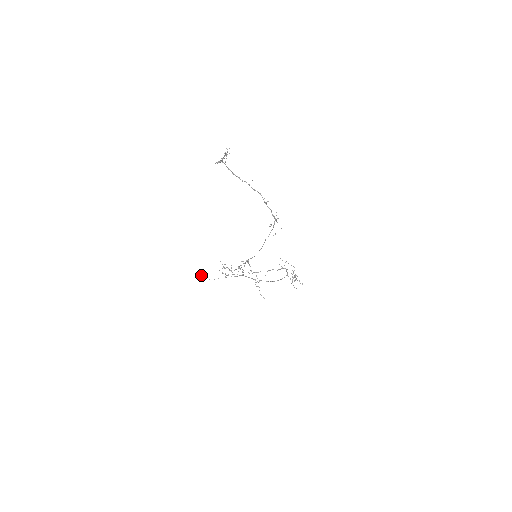
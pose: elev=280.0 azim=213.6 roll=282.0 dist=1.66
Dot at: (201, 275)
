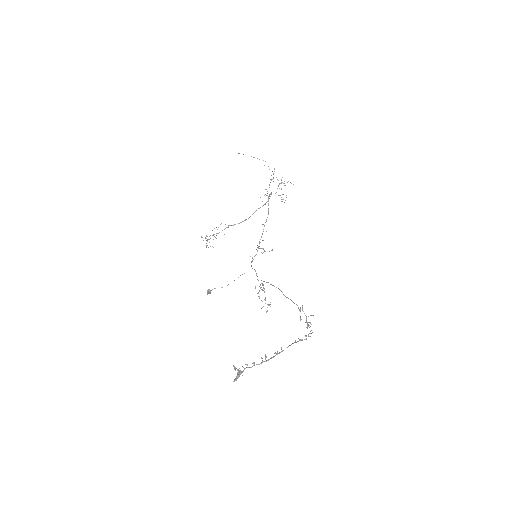
Dot at: (209, 291)
